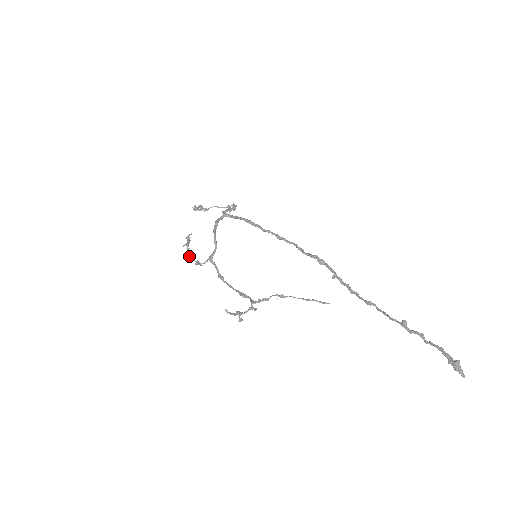
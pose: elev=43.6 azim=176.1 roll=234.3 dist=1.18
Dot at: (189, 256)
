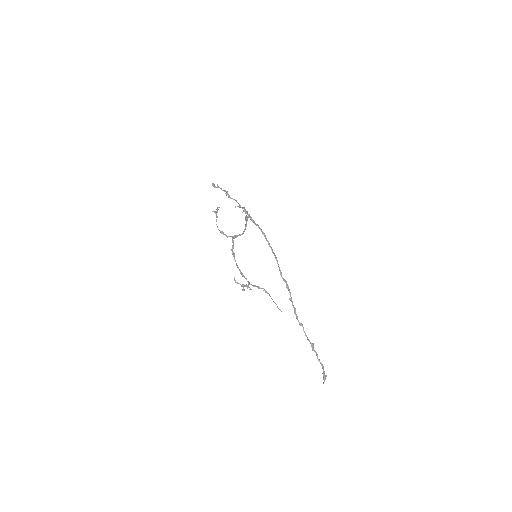
Dot at: occluded
